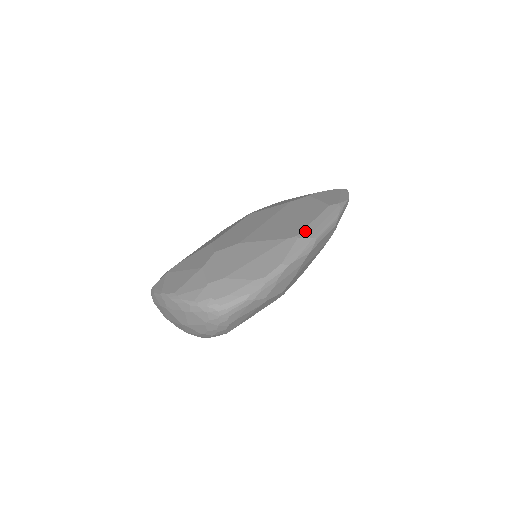
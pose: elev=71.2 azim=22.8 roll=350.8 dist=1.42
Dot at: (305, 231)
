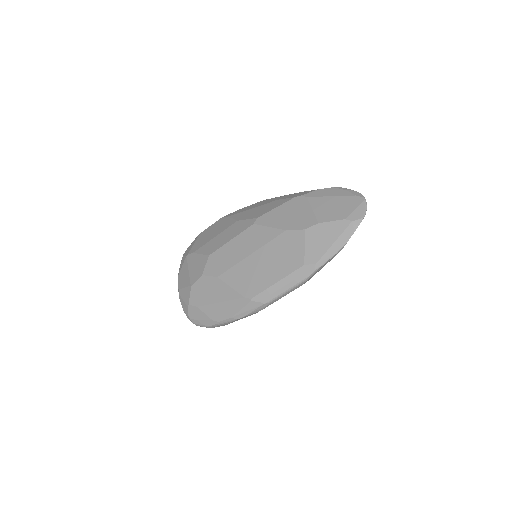
Dot at: (261, 295)
